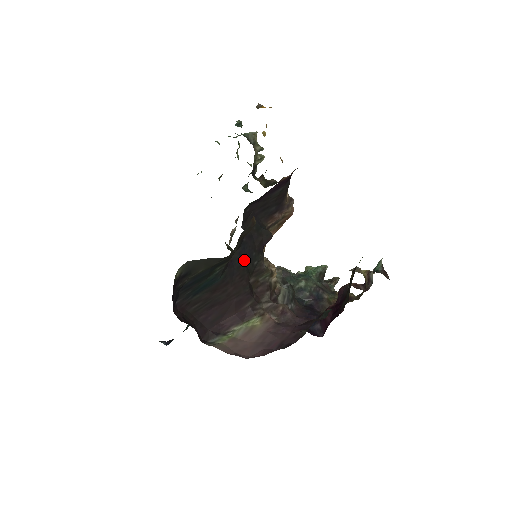
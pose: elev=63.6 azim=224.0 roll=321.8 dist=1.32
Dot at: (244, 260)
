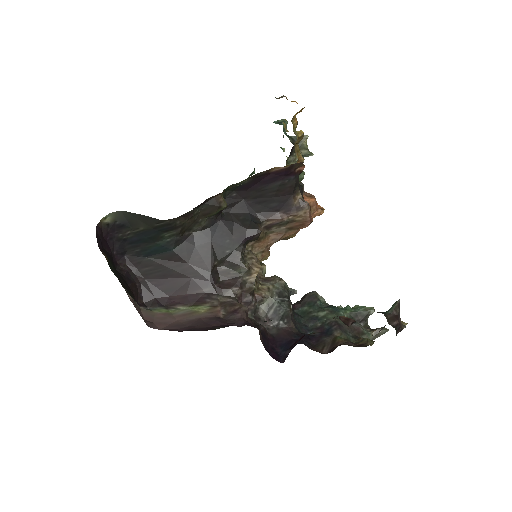
Dot at: (211, 242)
